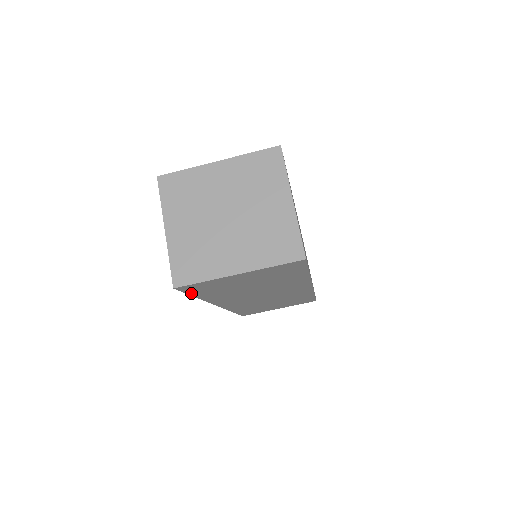
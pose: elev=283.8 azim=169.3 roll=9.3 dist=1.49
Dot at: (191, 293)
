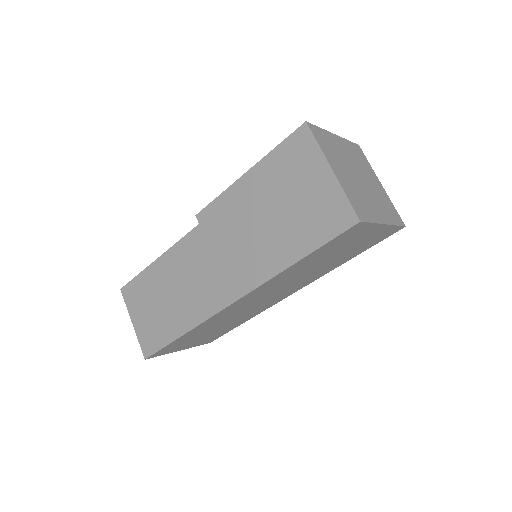
Dot at: (324, 245)
